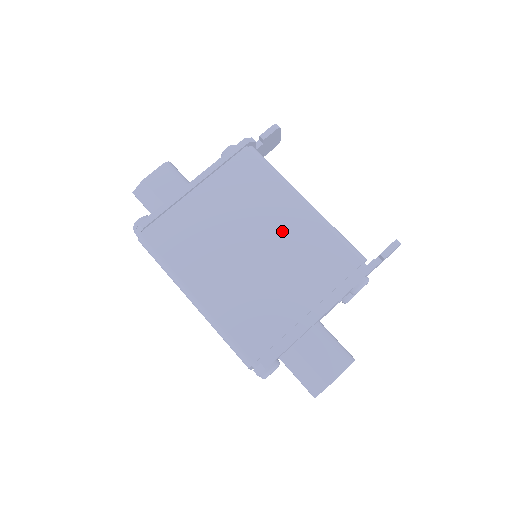
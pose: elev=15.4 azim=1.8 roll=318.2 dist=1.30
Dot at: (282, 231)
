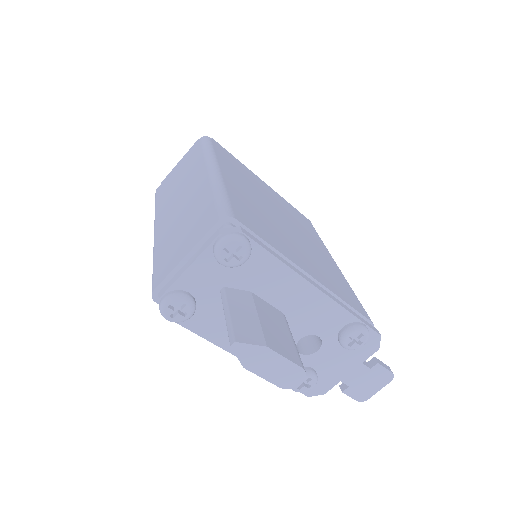
Dot at: (313, 247)
